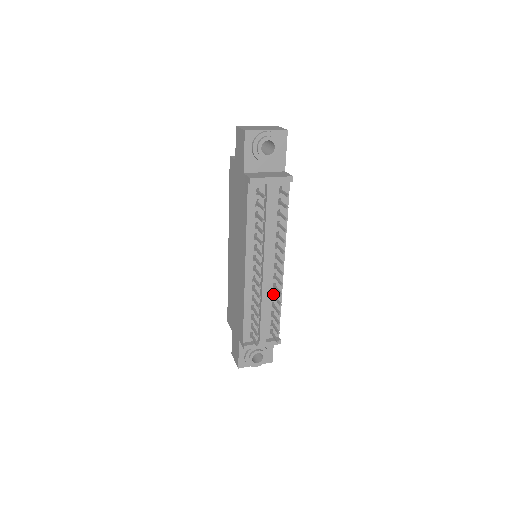
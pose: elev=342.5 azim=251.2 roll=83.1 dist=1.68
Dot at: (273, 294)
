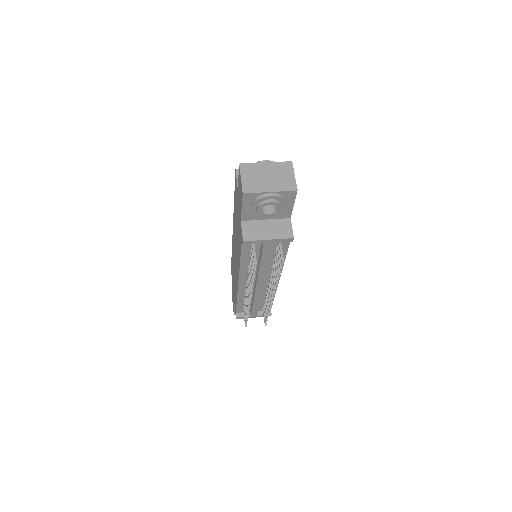
Dot at: (267, 292)
